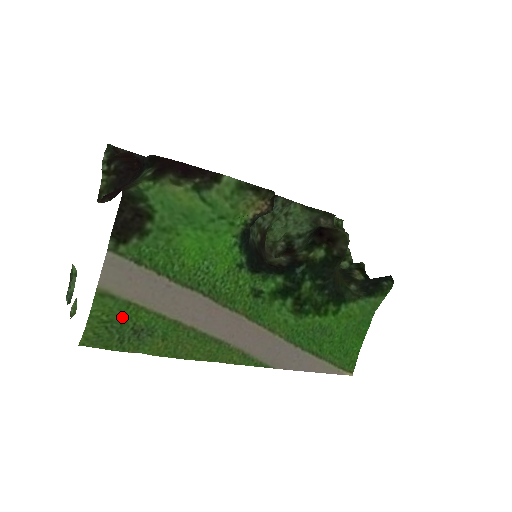
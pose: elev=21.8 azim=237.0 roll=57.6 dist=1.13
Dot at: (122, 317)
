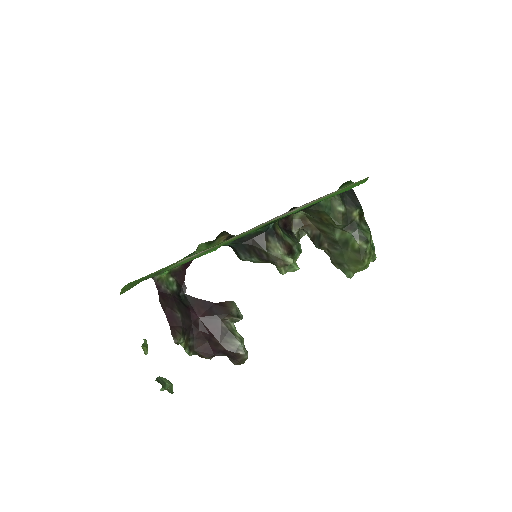
Dot at: occluded
